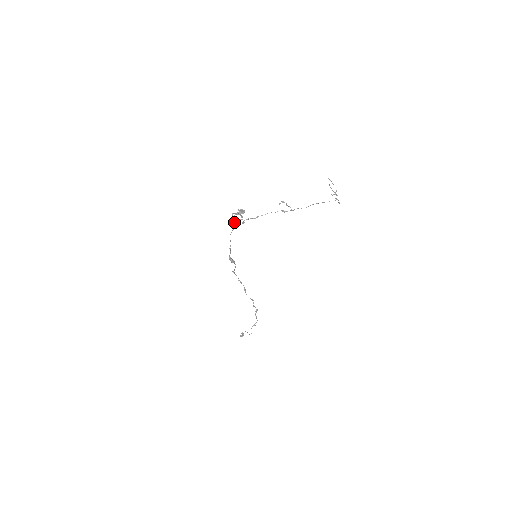
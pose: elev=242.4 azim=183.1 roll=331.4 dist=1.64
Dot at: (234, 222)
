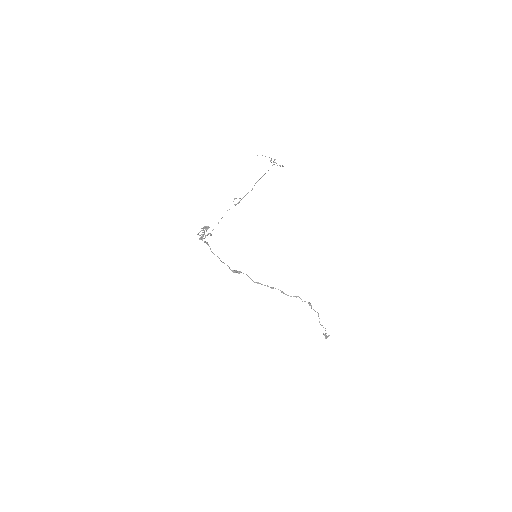
Dot at: (202, 239)
